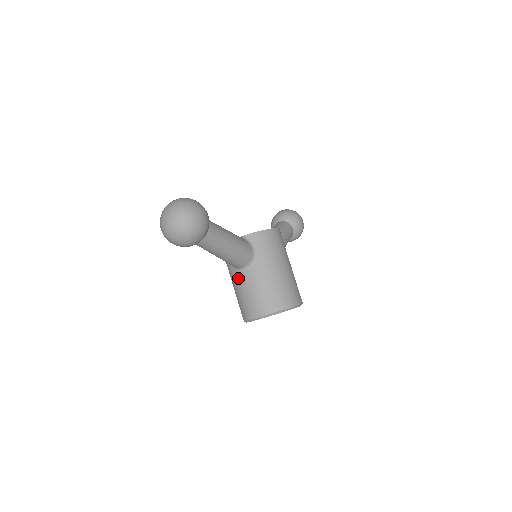
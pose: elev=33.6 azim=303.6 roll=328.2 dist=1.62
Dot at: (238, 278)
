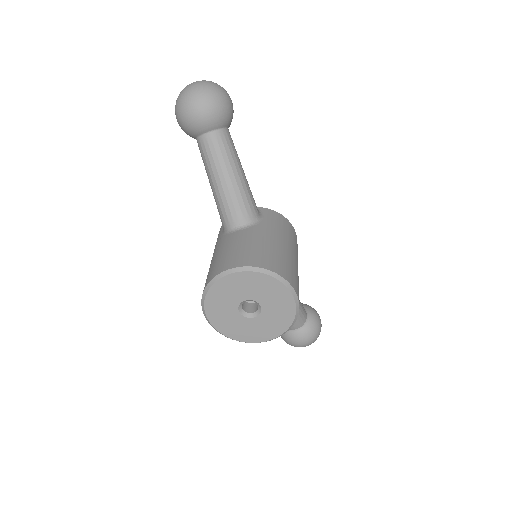
Dot at: (224, 240)
